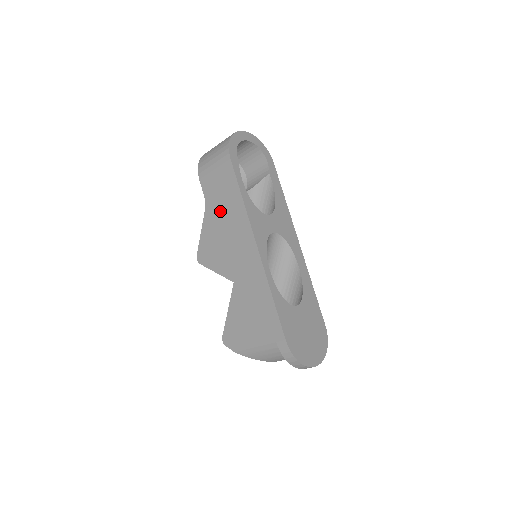
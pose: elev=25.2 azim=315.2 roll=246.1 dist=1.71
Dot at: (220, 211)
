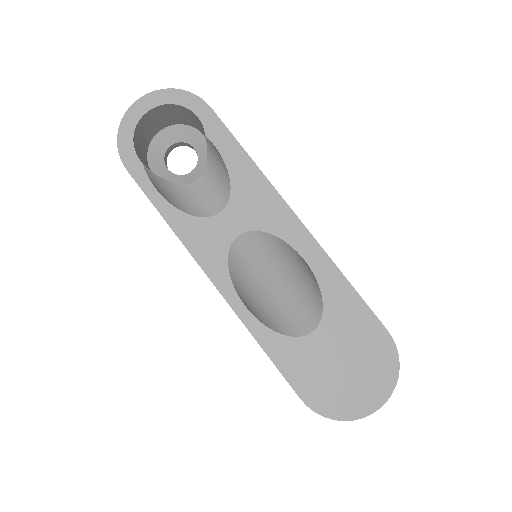
Dot at: occluded
